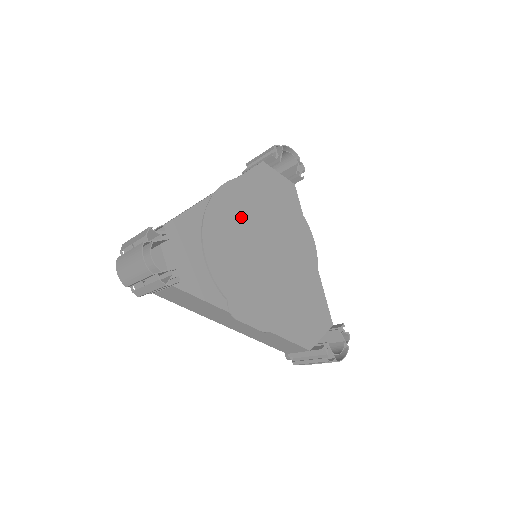
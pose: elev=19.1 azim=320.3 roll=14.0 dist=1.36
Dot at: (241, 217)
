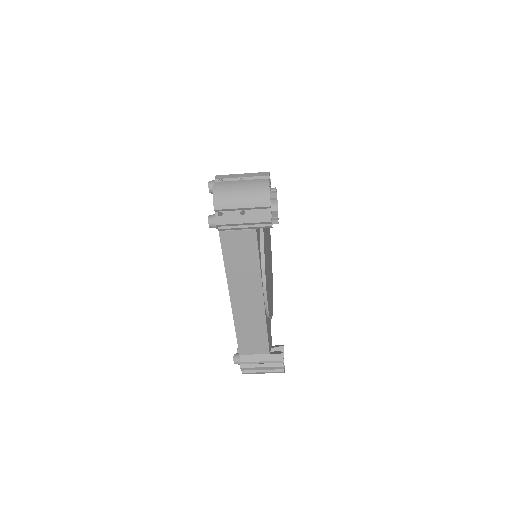
Dot at: occluded
